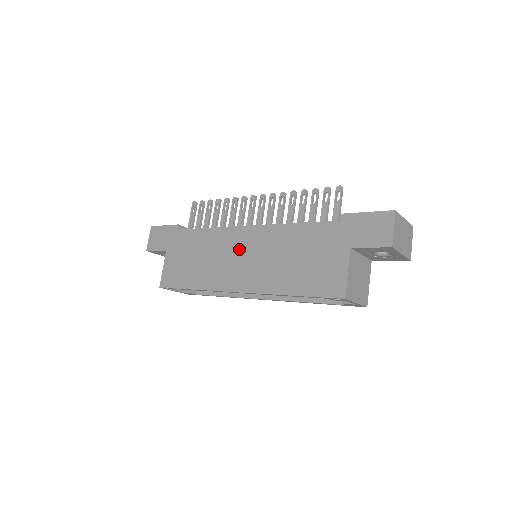
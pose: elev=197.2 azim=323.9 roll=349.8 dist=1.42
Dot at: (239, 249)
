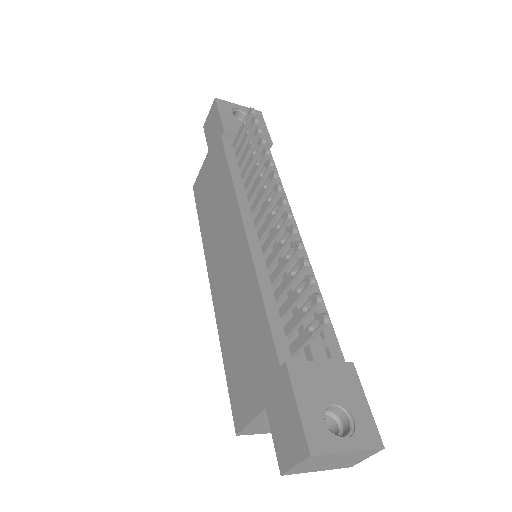
Dot at: (229, 245)
